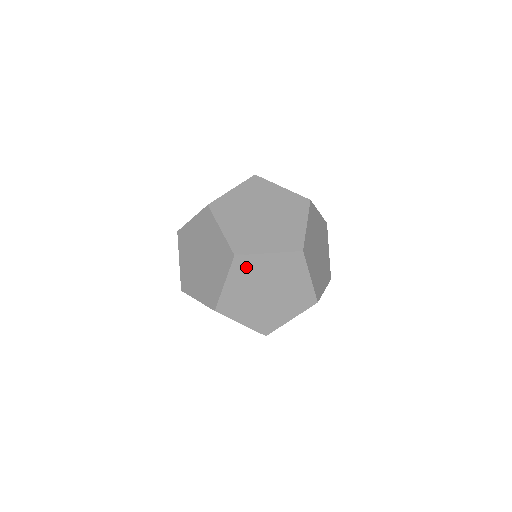
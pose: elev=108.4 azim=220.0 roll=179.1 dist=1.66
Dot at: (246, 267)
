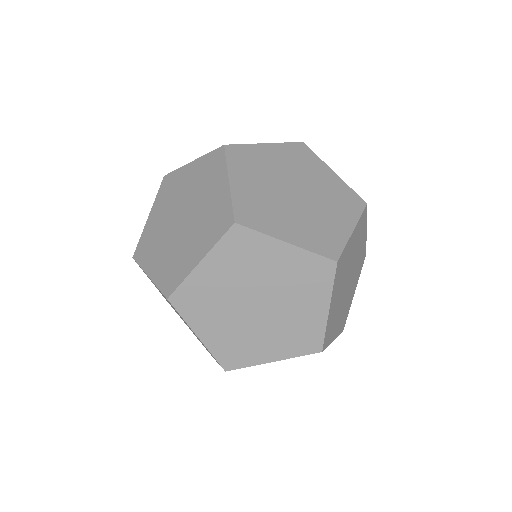
Dot at: (244, 249)
